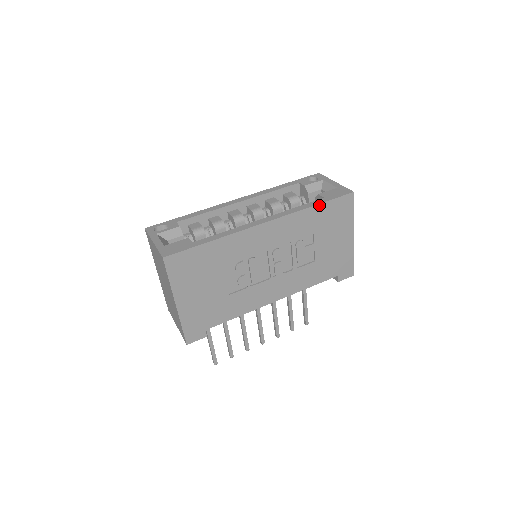
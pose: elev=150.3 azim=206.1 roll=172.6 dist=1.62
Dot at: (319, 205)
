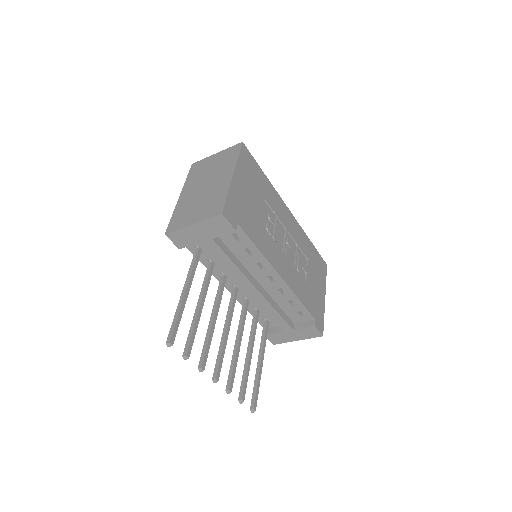
Dot at: (312, 245)
